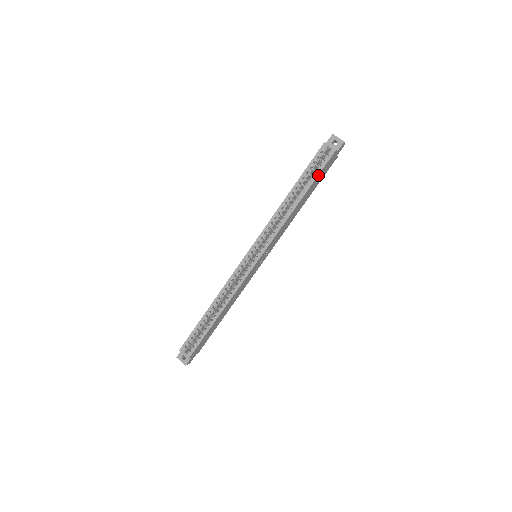
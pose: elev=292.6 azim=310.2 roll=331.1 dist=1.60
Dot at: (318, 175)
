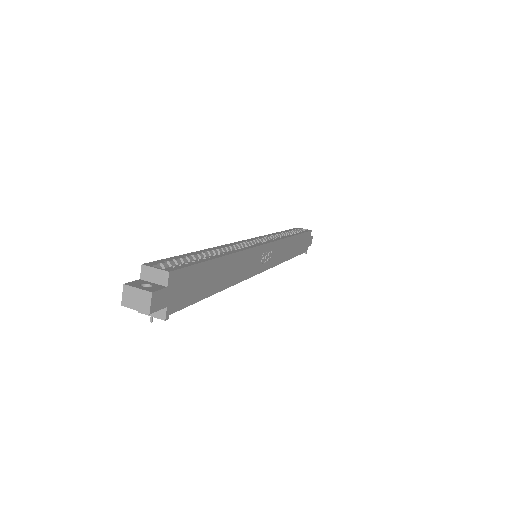
Dot at: (304, 233)
